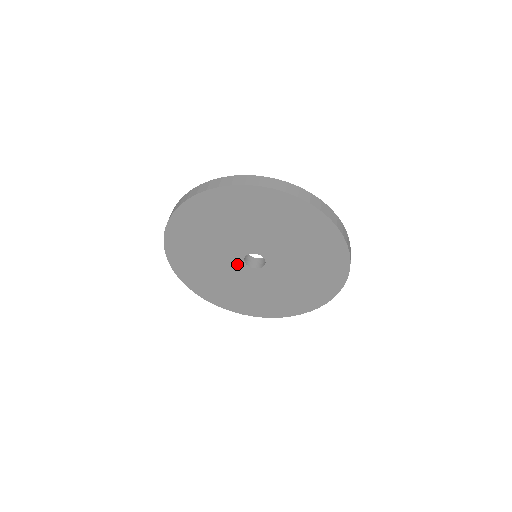
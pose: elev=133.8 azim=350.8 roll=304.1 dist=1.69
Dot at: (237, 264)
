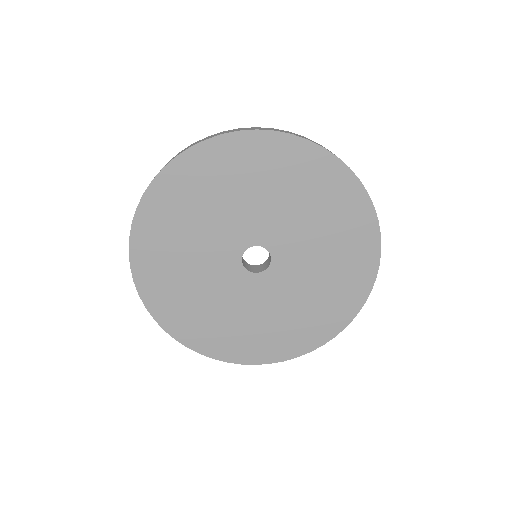
Dot at: (241, 279)
